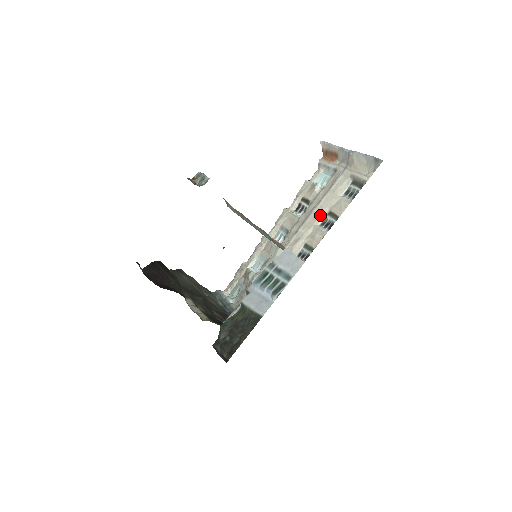
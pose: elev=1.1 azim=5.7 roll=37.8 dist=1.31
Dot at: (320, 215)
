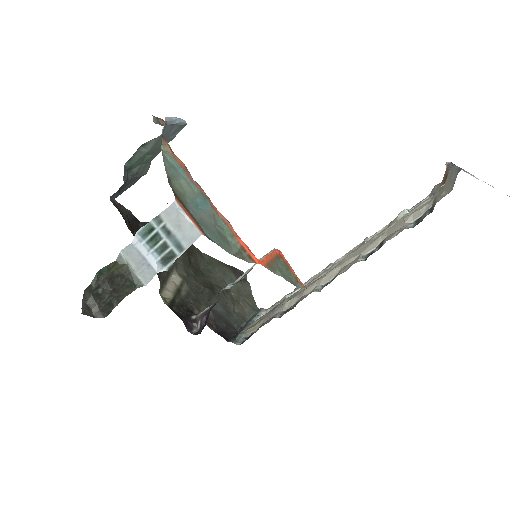
Dot at: (374, 243)
